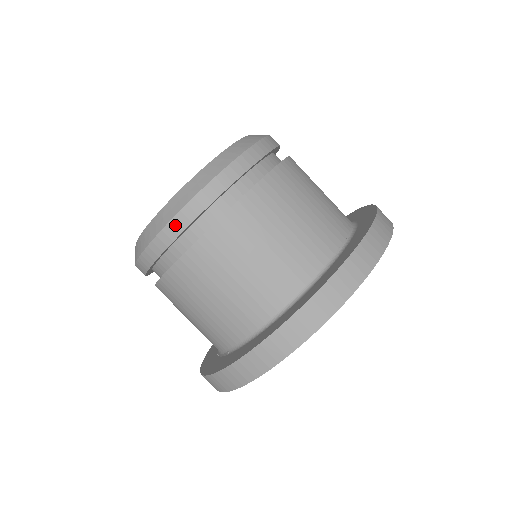
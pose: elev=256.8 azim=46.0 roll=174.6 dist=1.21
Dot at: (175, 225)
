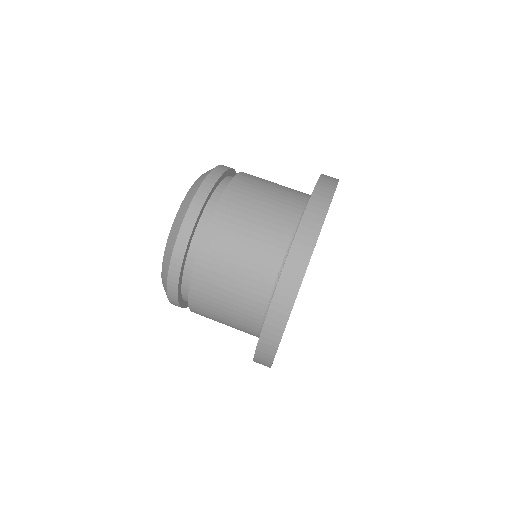
Dot at: (173, 302)
